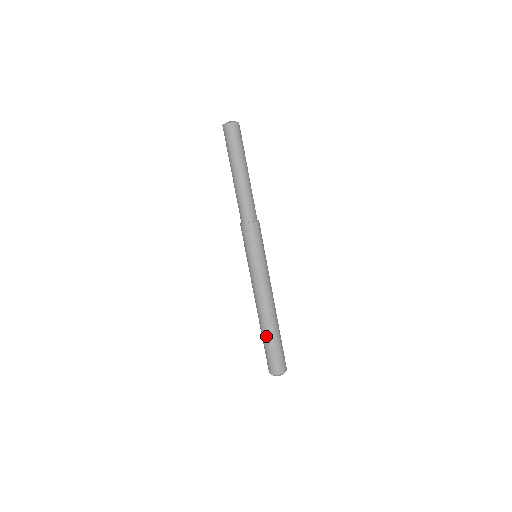
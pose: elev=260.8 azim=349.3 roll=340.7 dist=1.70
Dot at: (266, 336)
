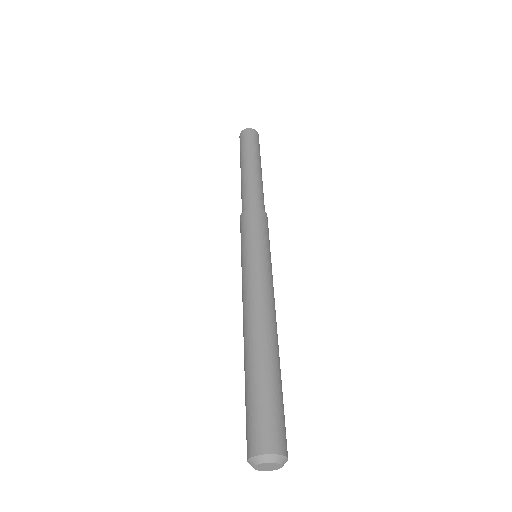
Dot at: occluded
